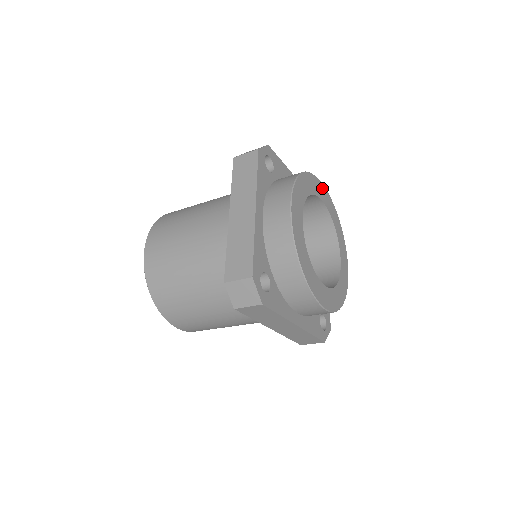
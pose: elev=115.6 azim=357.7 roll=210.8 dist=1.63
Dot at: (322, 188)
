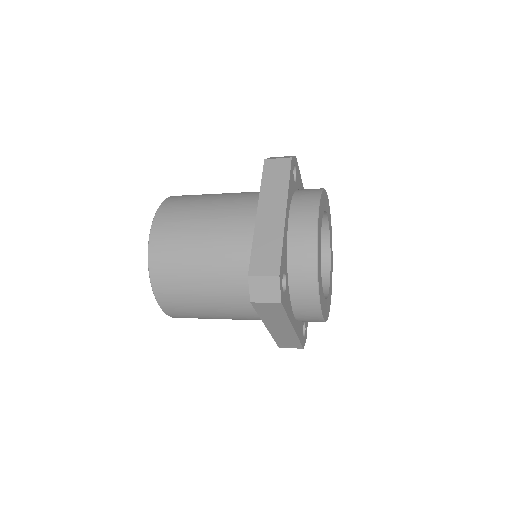
Dot at: (328, 207)
